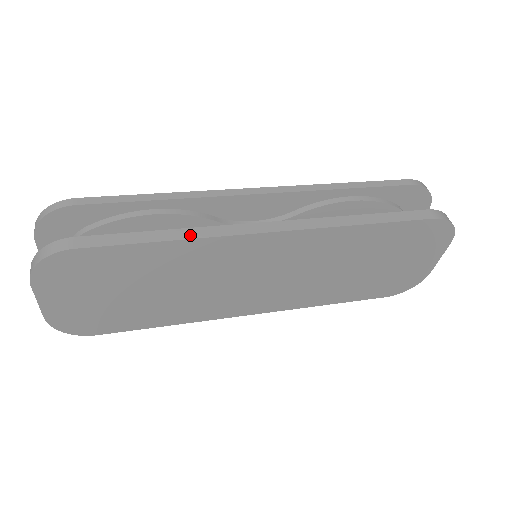
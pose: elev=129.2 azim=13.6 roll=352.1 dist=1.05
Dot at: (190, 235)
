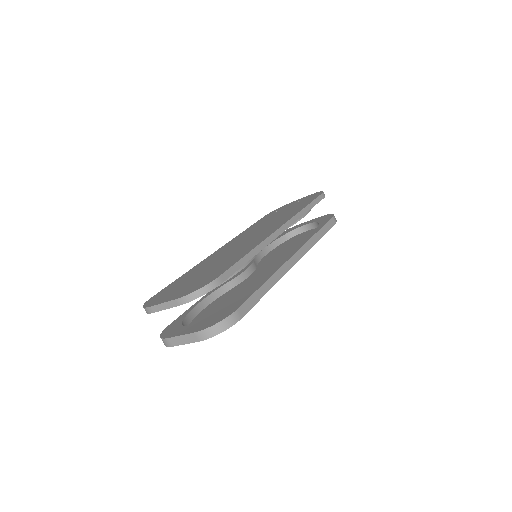
Dot at: (274, 281)
